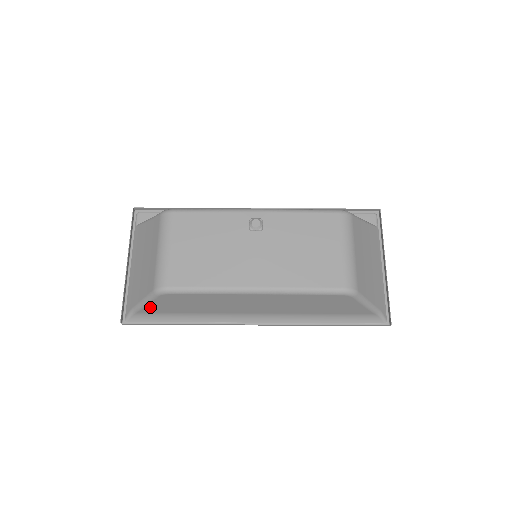
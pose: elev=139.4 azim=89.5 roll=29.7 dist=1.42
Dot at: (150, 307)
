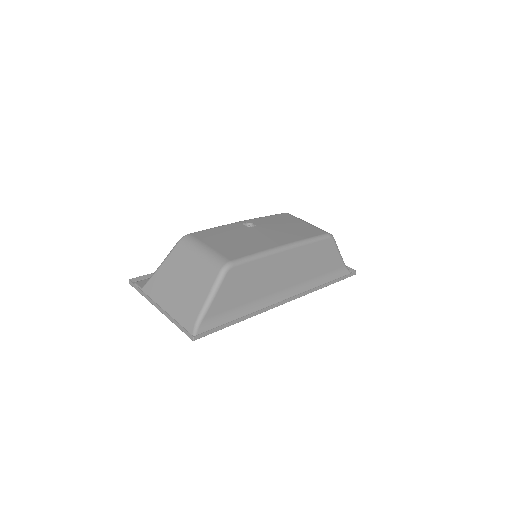
Dot at: (216, 302)
